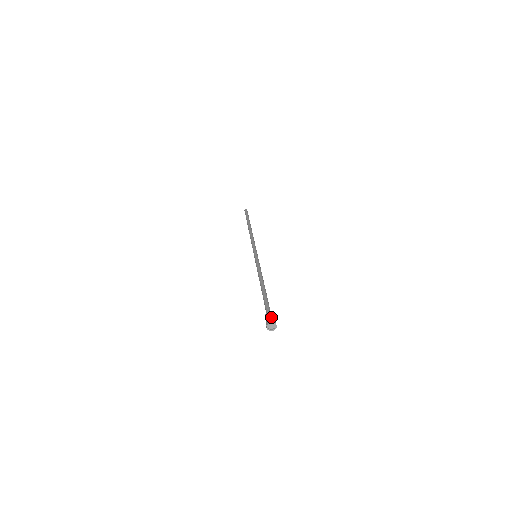
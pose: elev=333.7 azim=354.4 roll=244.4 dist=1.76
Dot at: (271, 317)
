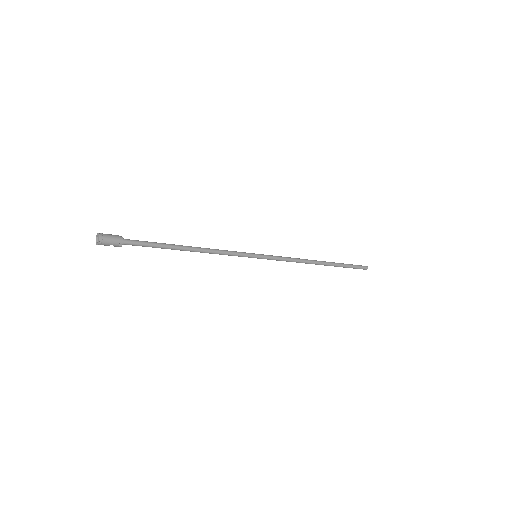
Dot at: (110, 234)
